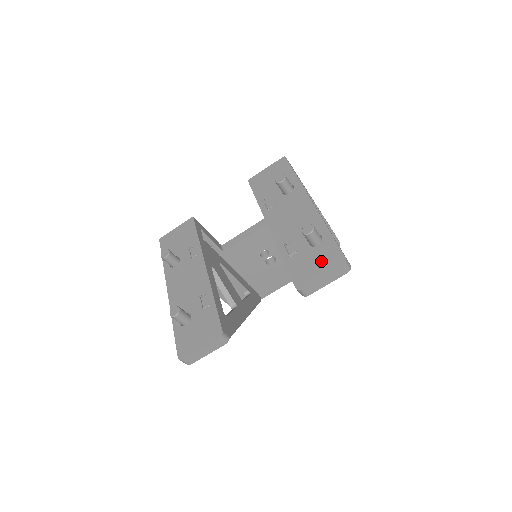
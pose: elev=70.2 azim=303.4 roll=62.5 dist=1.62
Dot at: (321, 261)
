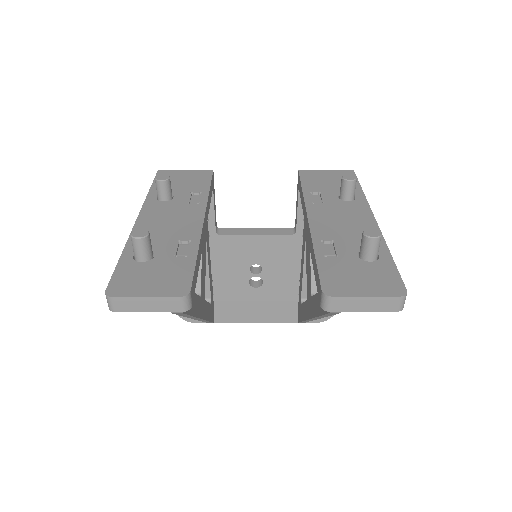
Dot at: (370, 278)
